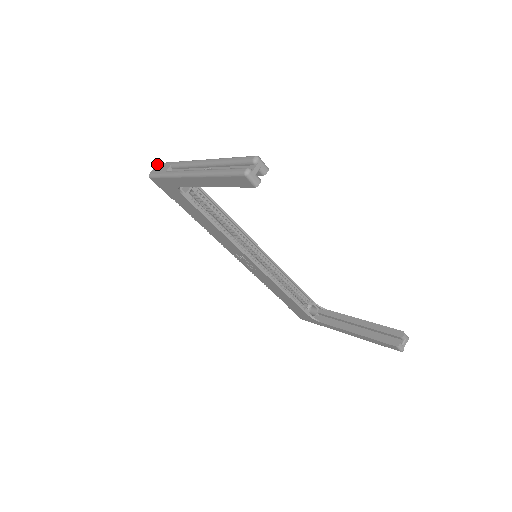
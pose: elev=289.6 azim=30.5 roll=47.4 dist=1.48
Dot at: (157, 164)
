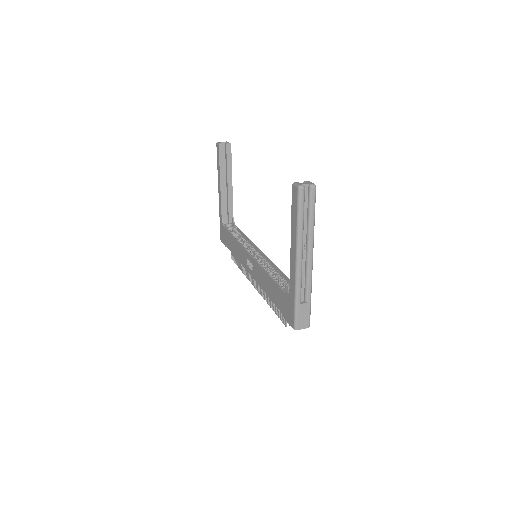
Dot at: occluded
